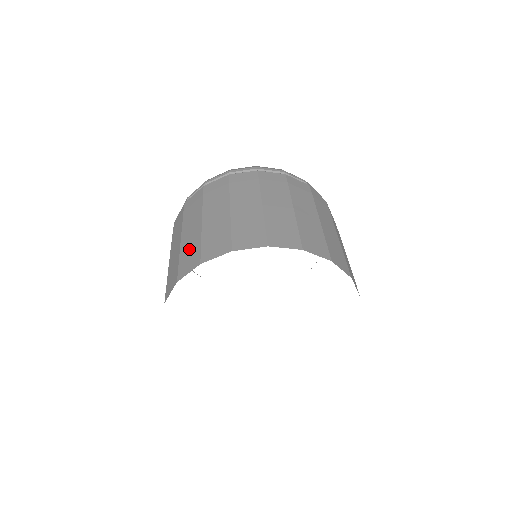
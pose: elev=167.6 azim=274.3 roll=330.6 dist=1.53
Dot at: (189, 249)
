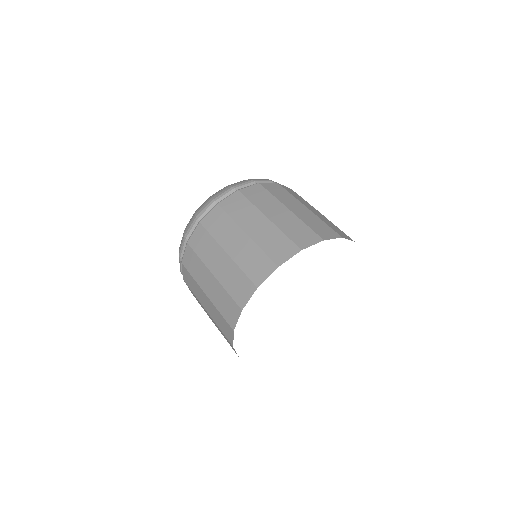
Dot at: (250, 259)
